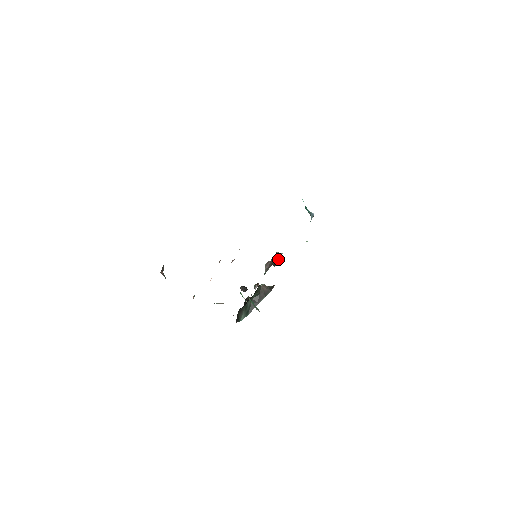
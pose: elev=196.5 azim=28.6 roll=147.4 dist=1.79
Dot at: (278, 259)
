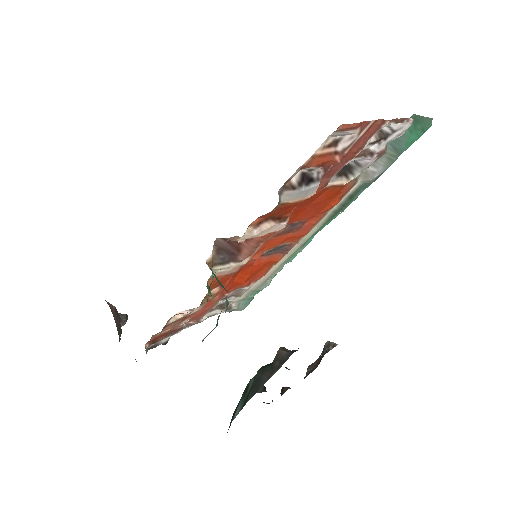
Dot at: (328, 350)
